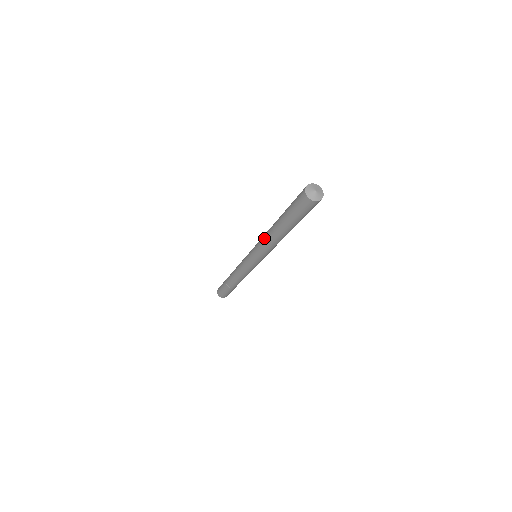
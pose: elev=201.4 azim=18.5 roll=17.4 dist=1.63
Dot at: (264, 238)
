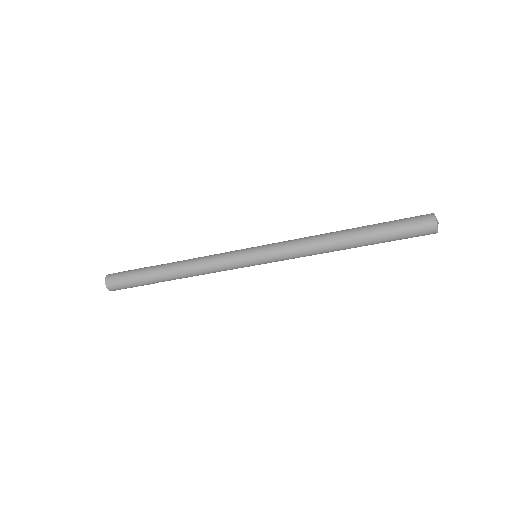
Dot at: (312, 247)
